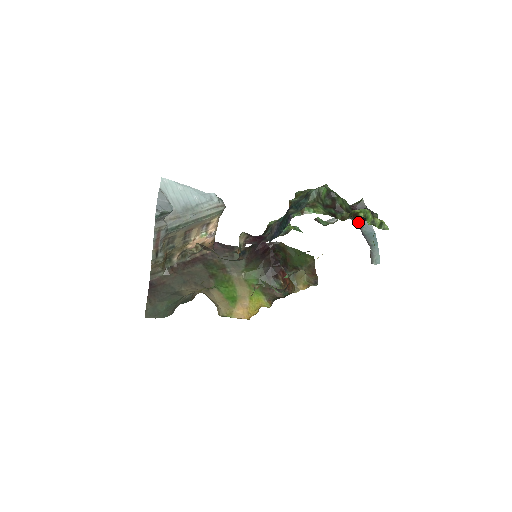
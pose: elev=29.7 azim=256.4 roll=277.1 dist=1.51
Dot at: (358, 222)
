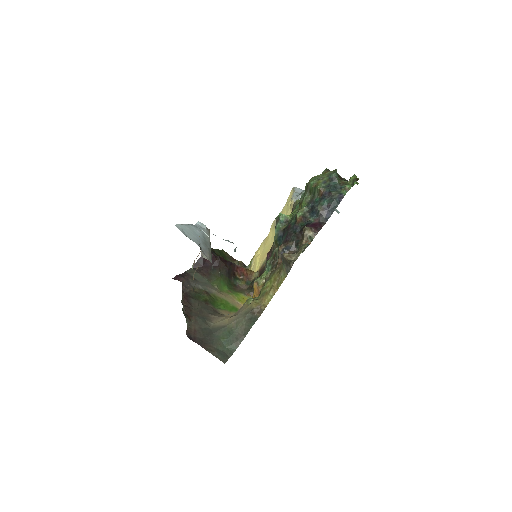
Dot at: occluded
